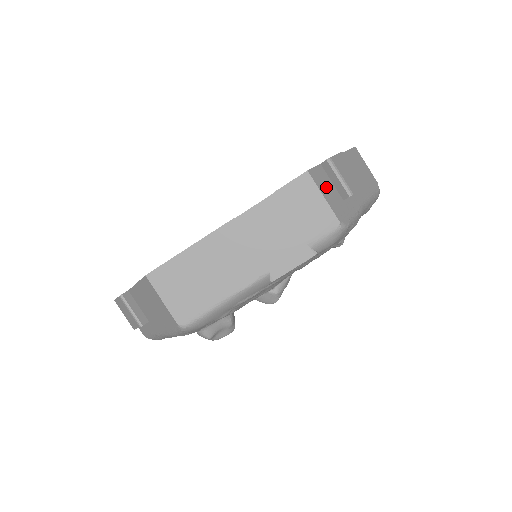
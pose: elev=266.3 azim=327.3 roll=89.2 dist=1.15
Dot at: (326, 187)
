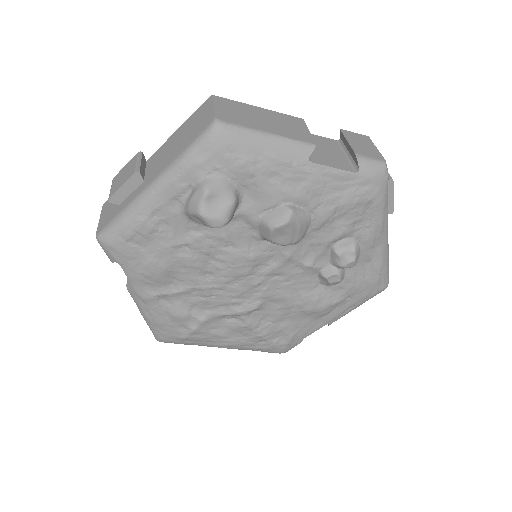
Dot at: occluded
